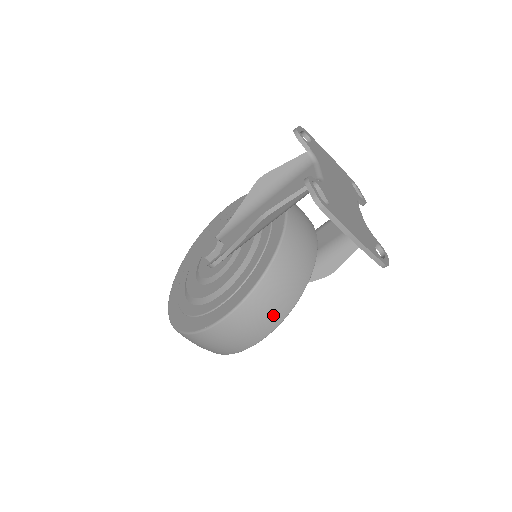
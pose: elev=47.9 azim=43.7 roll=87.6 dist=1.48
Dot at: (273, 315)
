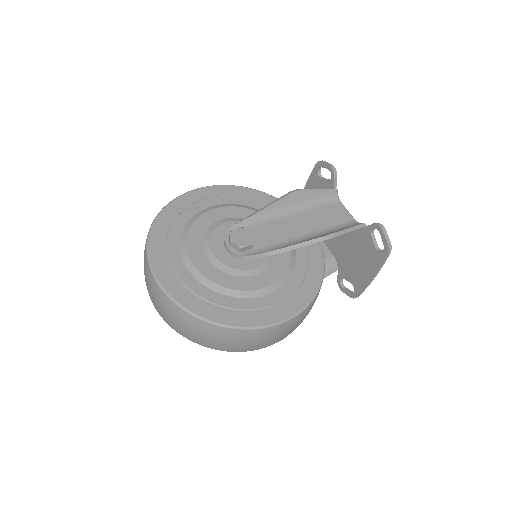
Dot at: occluded
